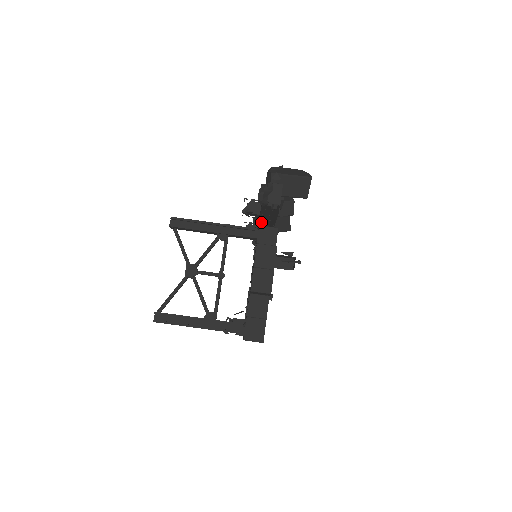
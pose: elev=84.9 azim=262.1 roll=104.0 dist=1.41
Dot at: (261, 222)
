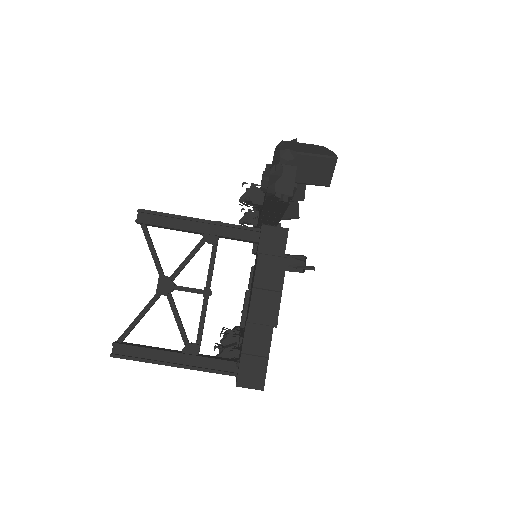
Dot at: (264, 214)
